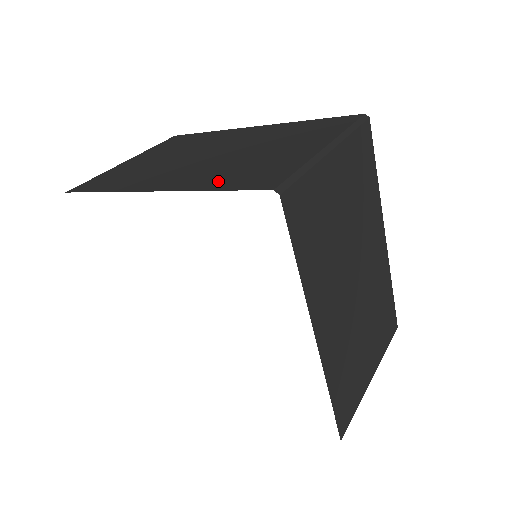
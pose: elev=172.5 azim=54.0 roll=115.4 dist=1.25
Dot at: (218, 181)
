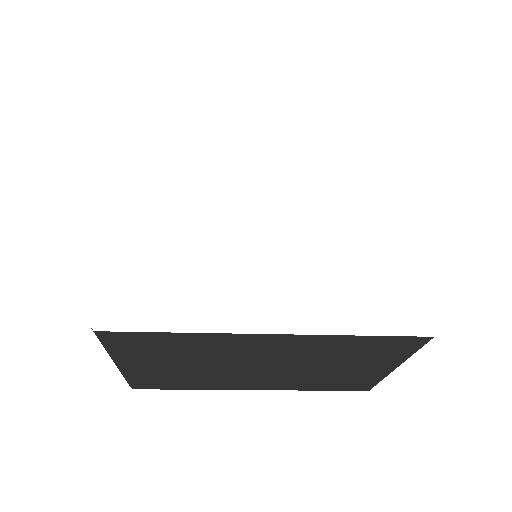
Dot at: occluded
